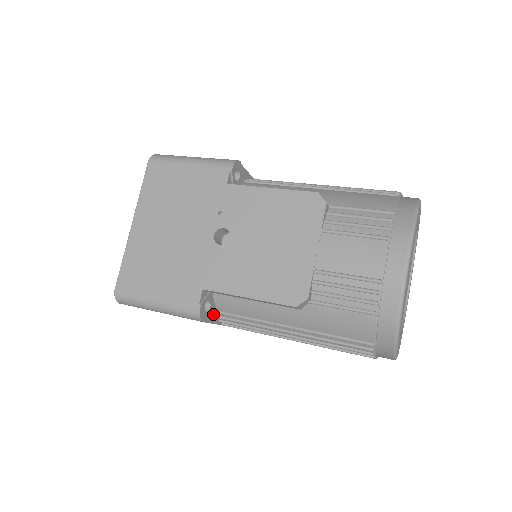
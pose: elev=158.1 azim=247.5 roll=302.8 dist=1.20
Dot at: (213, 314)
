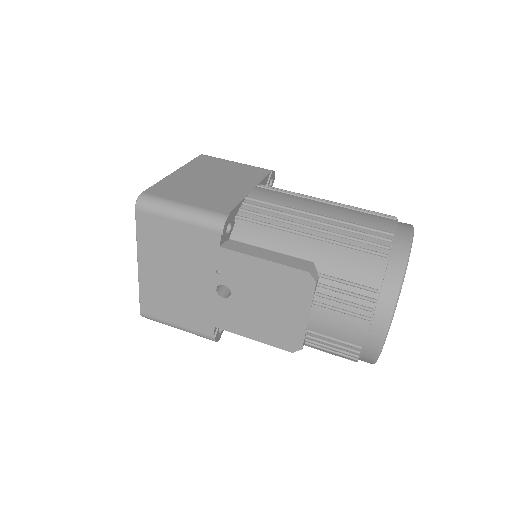
Dot at: occluded
